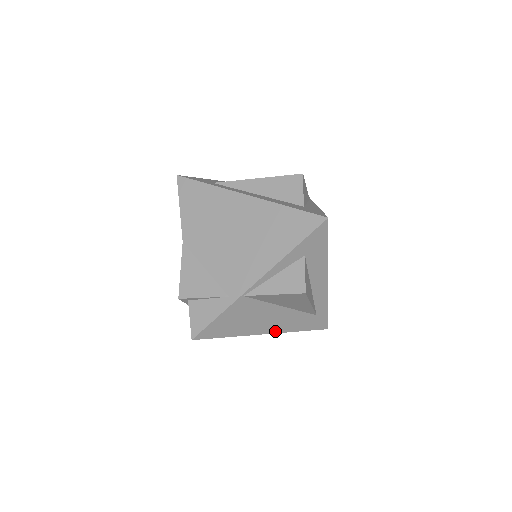
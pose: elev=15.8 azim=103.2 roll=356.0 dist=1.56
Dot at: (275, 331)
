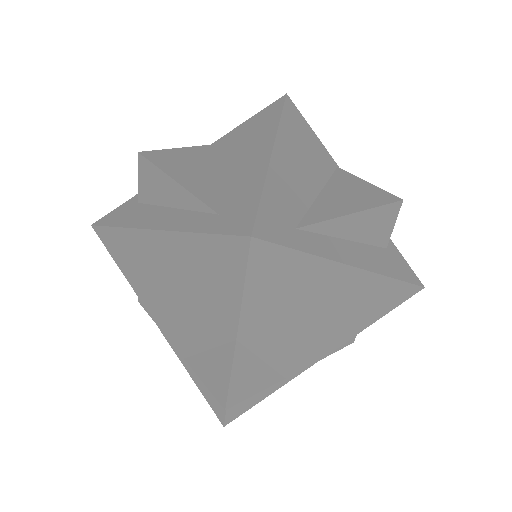
Dot at: occluded
